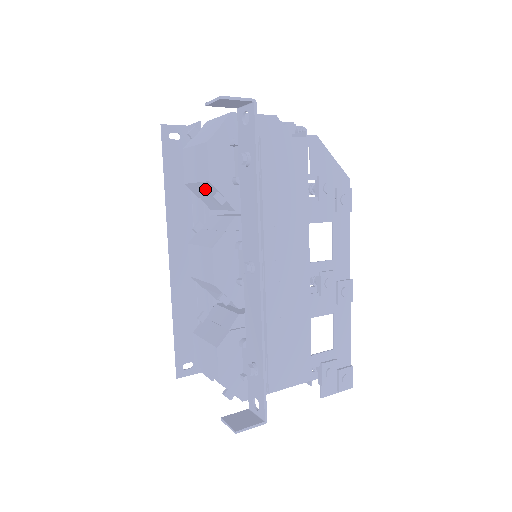
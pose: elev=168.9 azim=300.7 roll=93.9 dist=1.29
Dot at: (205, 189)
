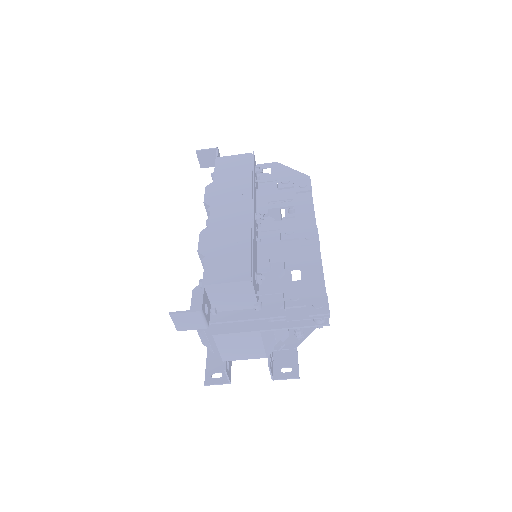
Dot at: occluded
